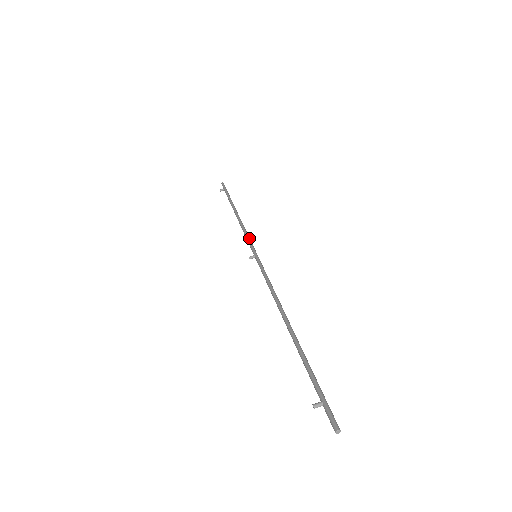
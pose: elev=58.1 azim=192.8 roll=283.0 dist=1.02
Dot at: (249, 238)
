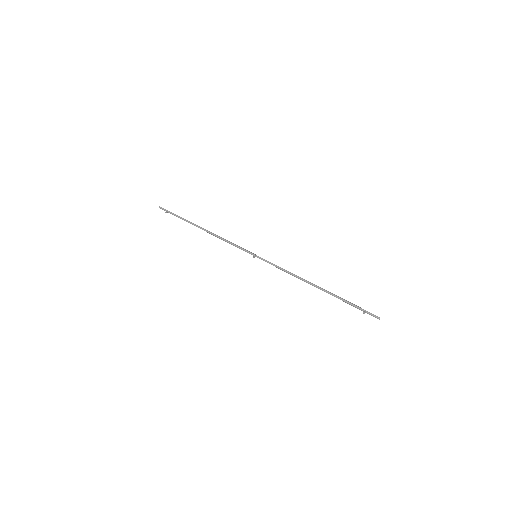
Dot at: (238, 246)
